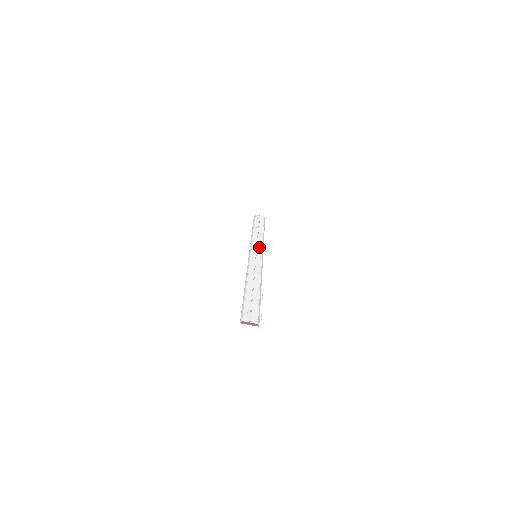
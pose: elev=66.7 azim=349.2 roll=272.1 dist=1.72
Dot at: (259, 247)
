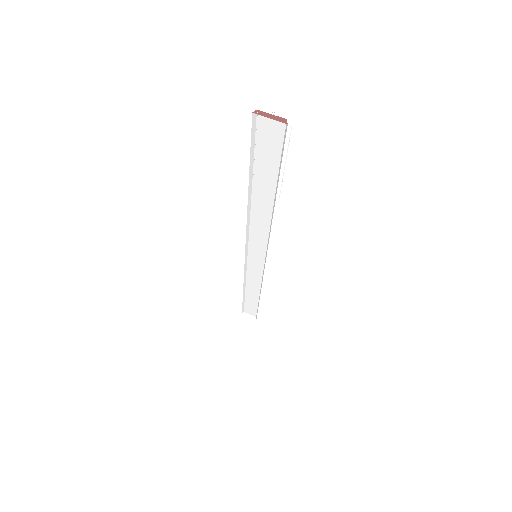
Dot at: (258, 269)
